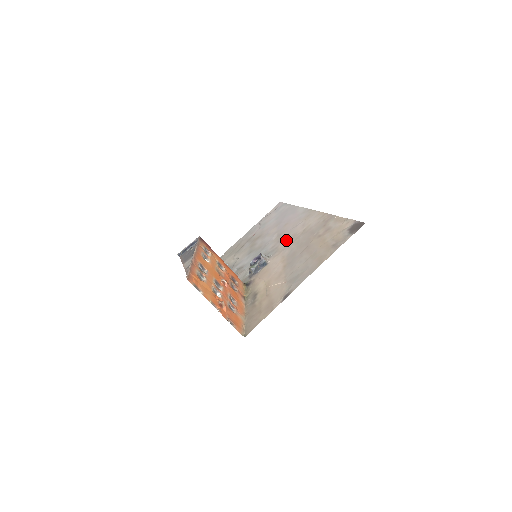
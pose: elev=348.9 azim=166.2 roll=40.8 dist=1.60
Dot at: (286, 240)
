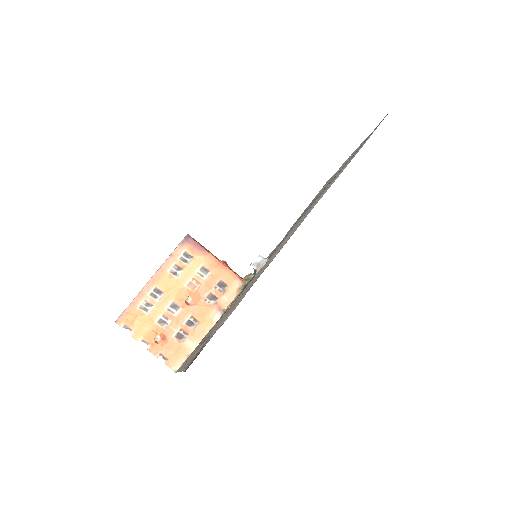
Dot at: occluded
